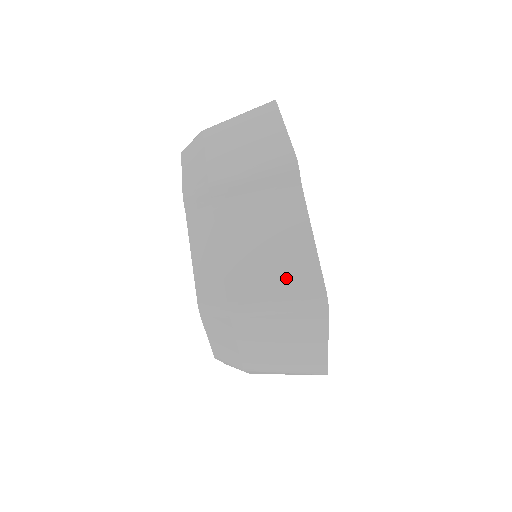
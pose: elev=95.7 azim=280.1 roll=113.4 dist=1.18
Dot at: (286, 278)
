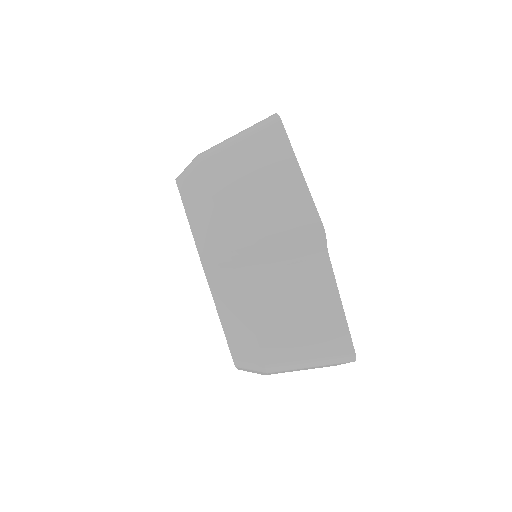
Dot at: occluded
